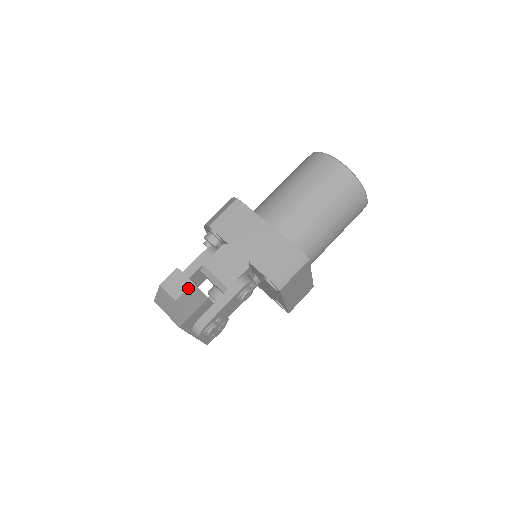
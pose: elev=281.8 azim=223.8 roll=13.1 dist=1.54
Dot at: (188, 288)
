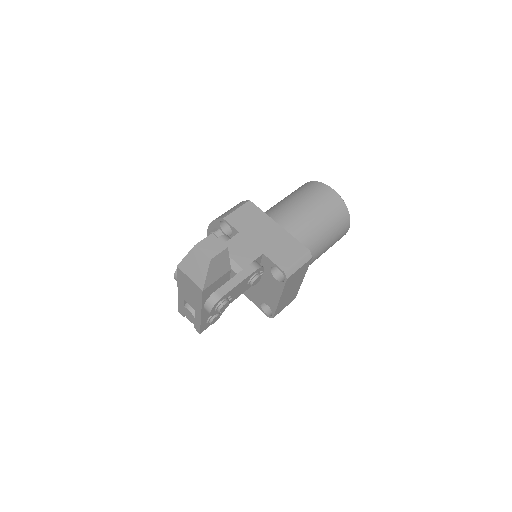
Dot at: (223, 251)
